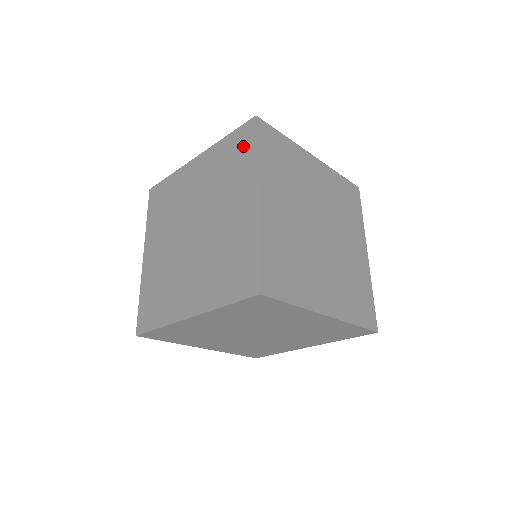
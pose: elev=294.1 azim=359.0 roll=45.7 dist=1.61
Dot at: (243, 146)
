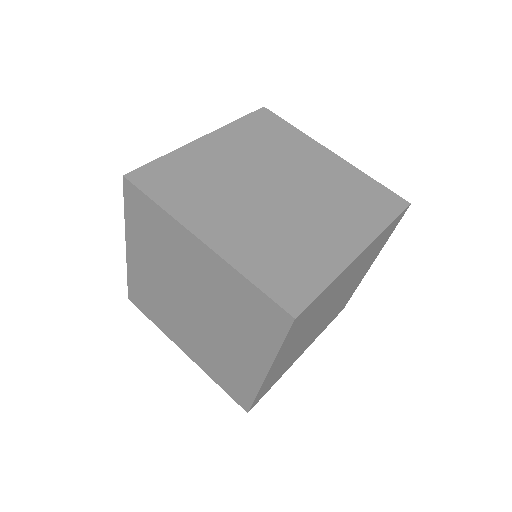
Dot at: (144, 210)
